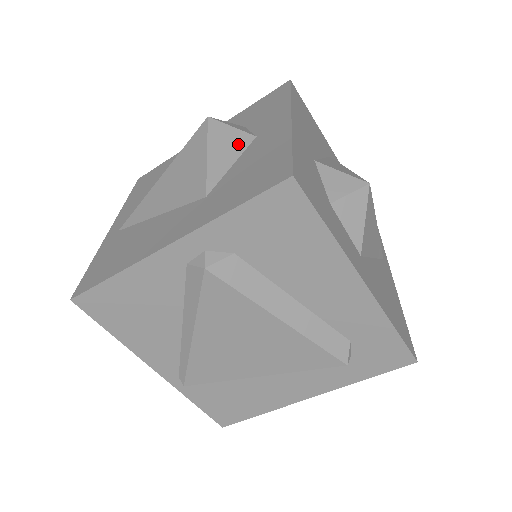
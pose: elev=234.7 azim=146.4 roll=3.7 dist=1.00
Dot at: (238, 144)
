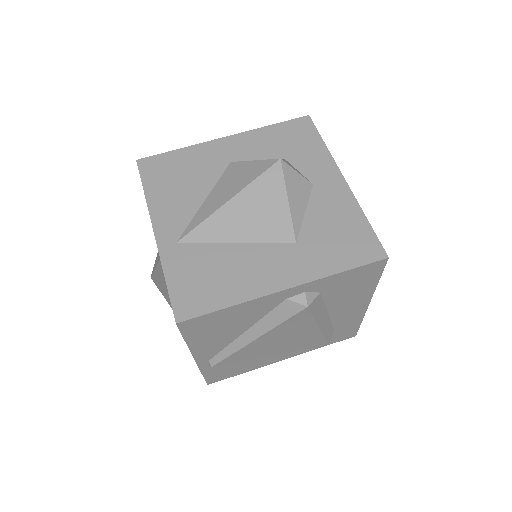
Dot at: (304, 191)
